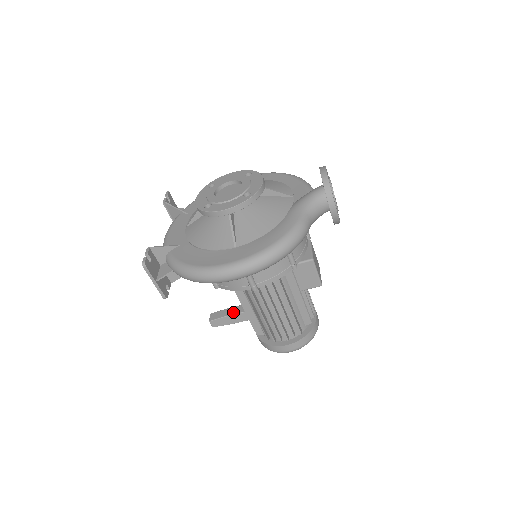
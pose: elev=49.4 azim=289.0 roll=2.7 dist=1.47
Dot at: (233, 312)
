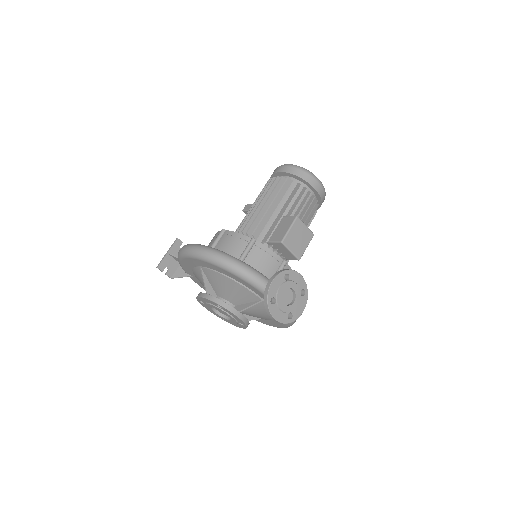
Dot at: occluded
